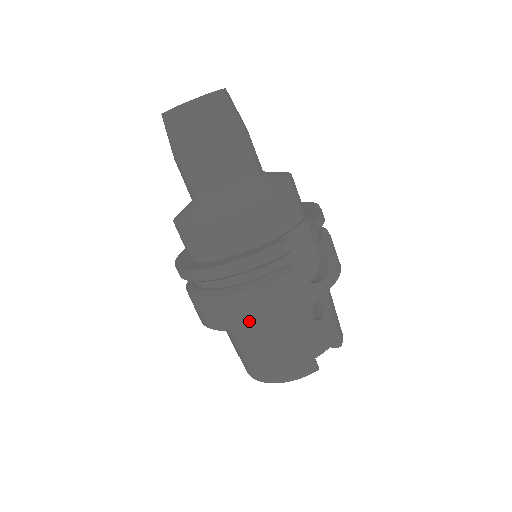
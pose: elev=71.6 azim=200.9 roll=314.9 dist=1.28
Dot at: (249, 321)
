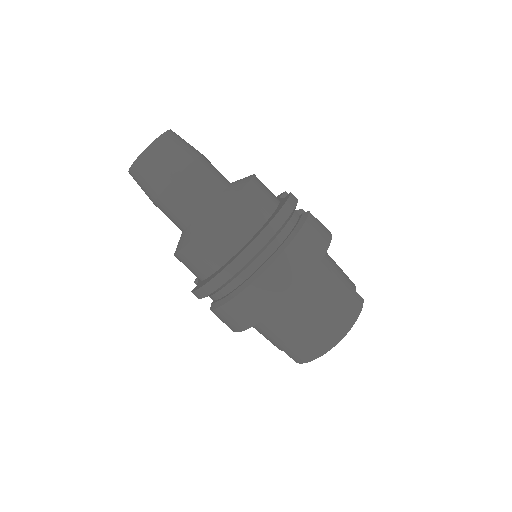
Dot at: (313, 260)
